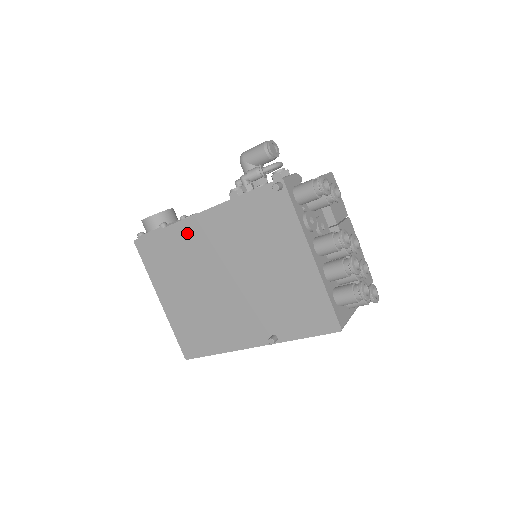
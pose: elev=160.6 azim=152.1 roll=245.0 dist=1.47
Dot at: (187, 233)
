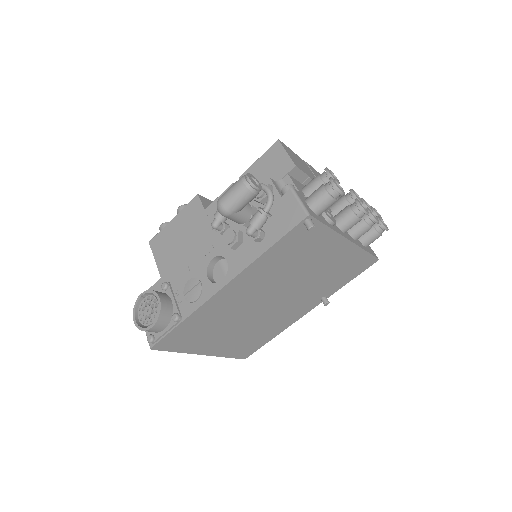
Dot at: (214, 306)
